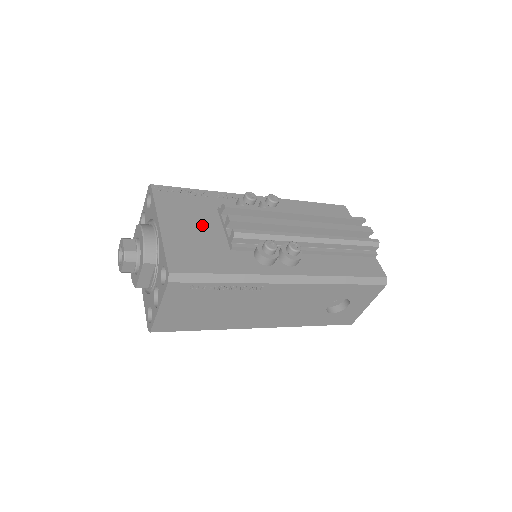
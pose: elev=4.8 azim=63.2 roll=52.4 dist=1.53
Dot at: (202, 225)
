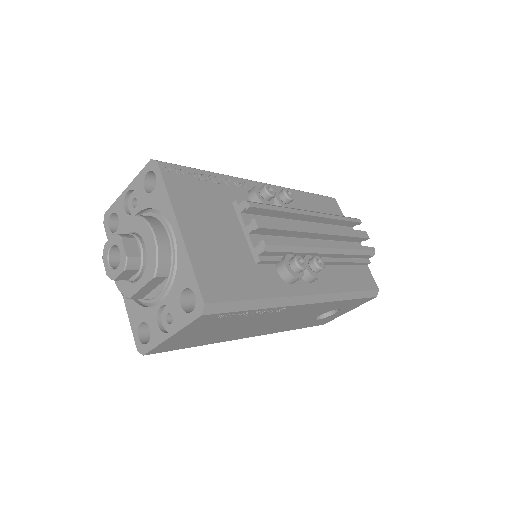
Dot at: (223, 227)
